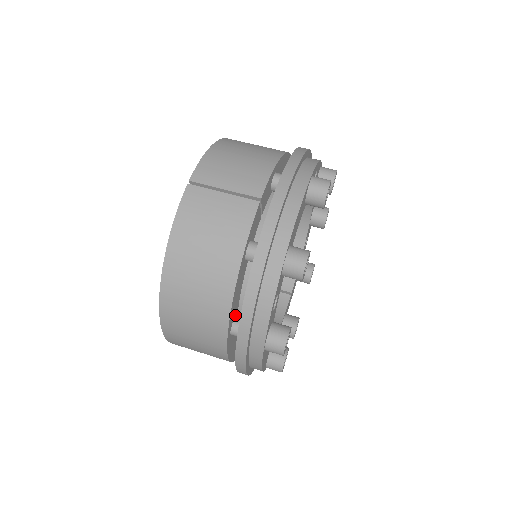
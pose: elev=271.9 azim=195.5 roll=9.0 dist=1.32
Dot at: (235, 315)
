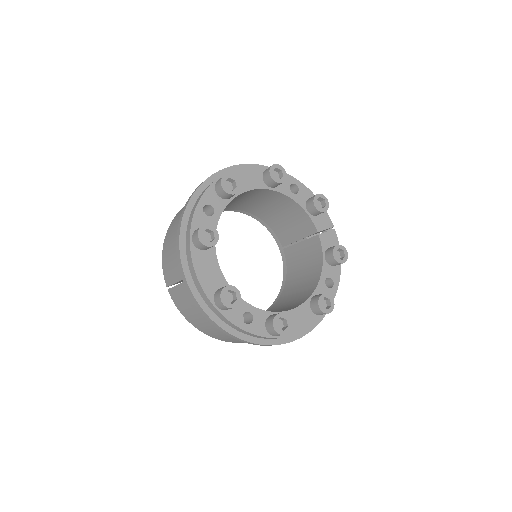
Dot at: occluded
